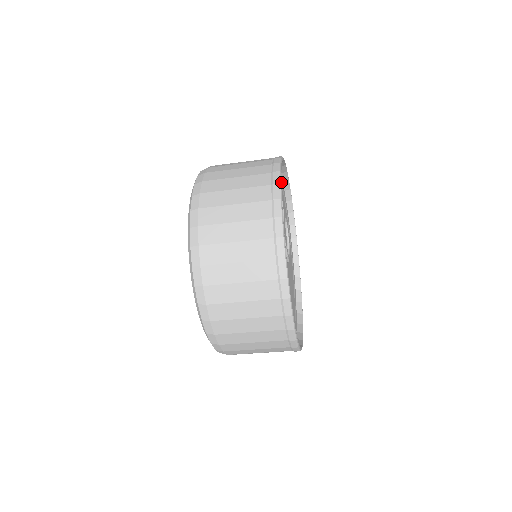
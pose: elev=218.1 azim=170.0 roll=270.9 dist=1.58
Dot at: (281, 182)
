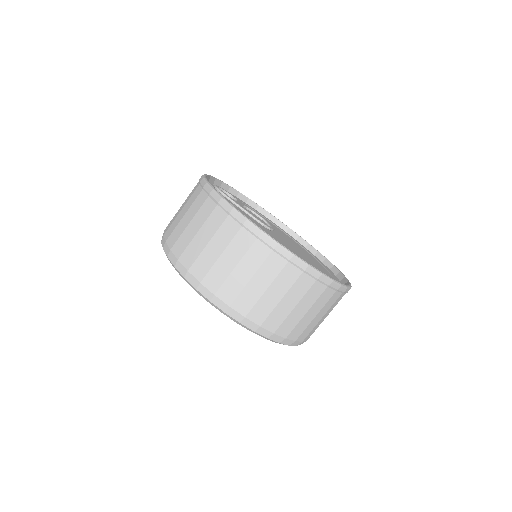
Dot at: (254, 210)
